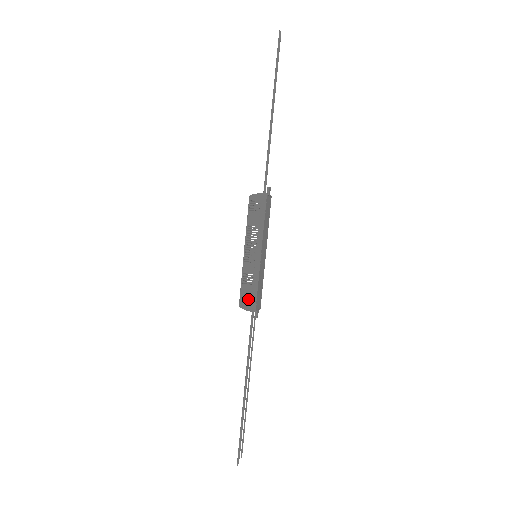
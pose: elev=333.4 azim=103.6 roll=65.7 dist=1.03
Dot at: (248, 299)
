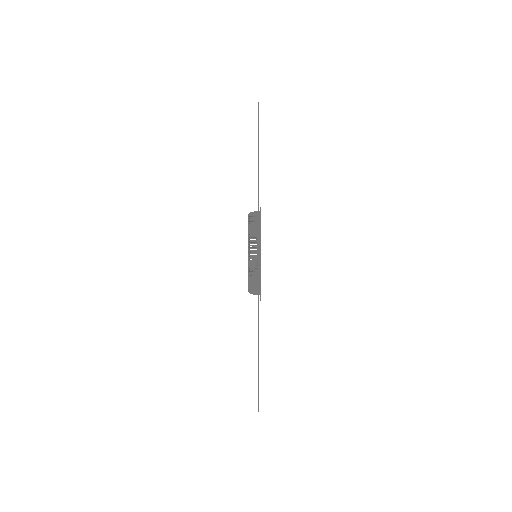
Dot at: (255, 286)
